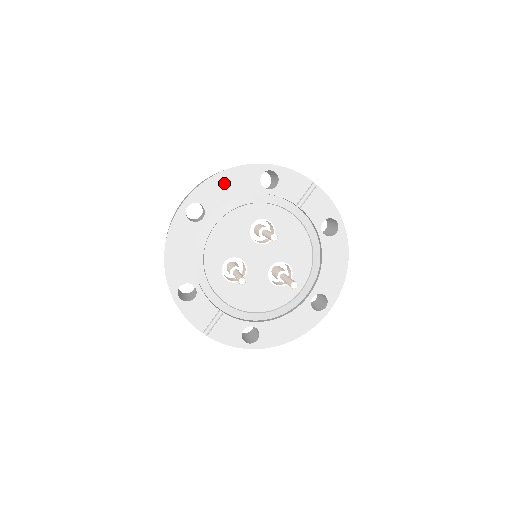
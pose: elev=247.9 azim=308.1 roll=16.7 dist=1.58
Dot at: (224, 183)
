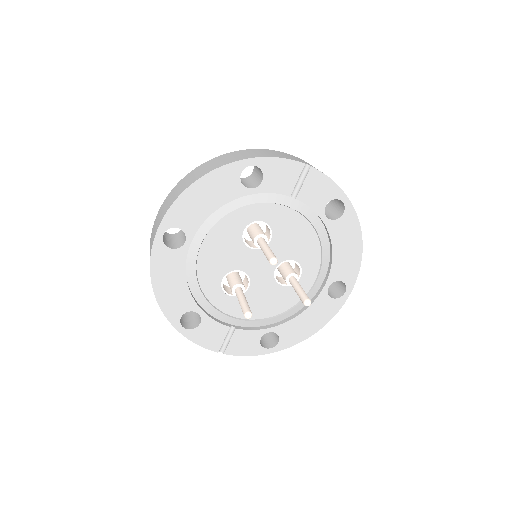
Dot at: (198, 196)
